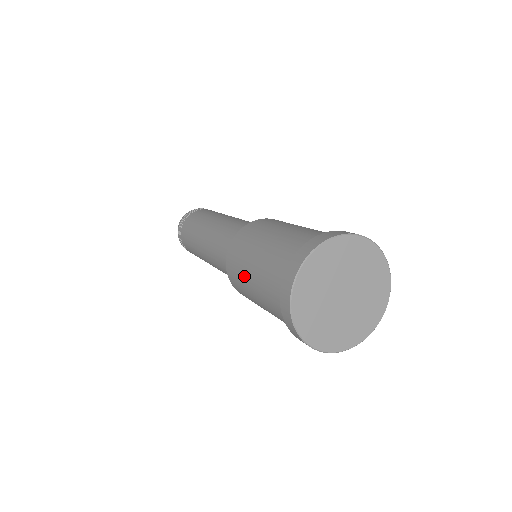
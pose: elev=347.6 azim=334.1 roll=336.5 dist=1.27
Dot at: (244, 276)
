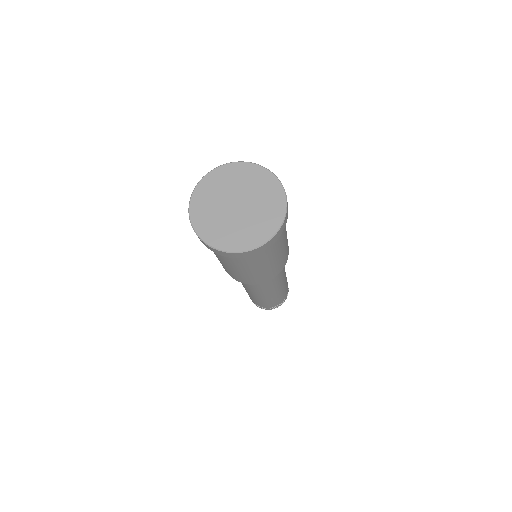
Dot at: occluded
